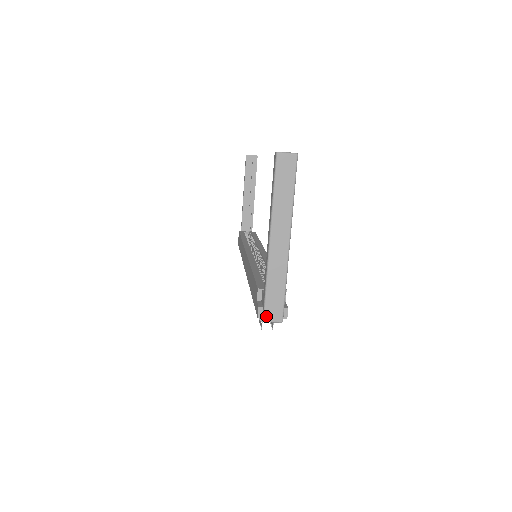
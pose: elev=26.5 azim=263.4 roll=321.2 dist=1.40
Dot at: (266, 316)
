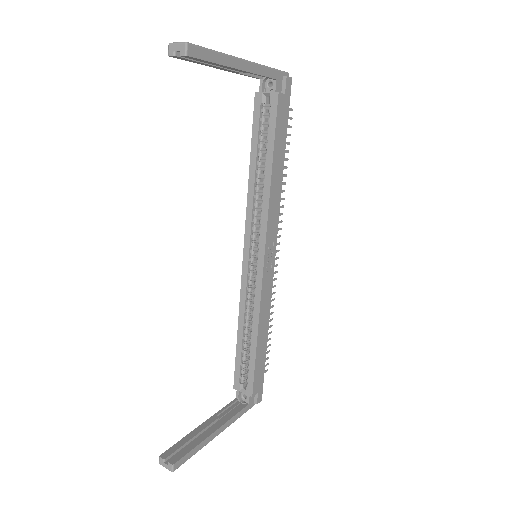
Dot at: occluded
